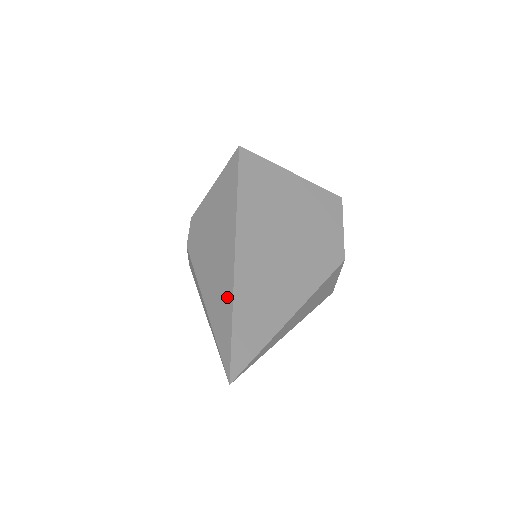
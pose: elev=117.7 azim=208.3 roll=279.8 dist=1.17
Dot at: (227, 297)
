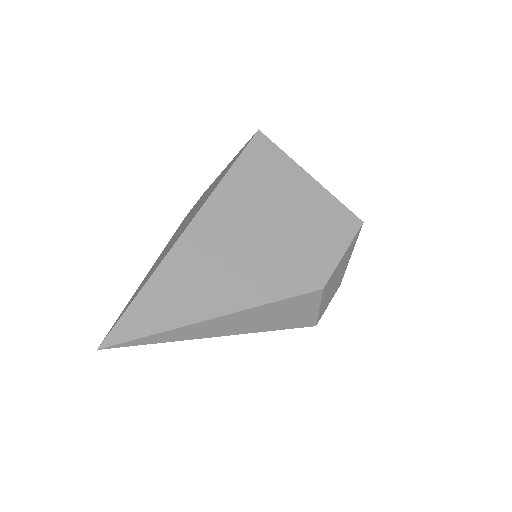
Dot at: (154, 269)
